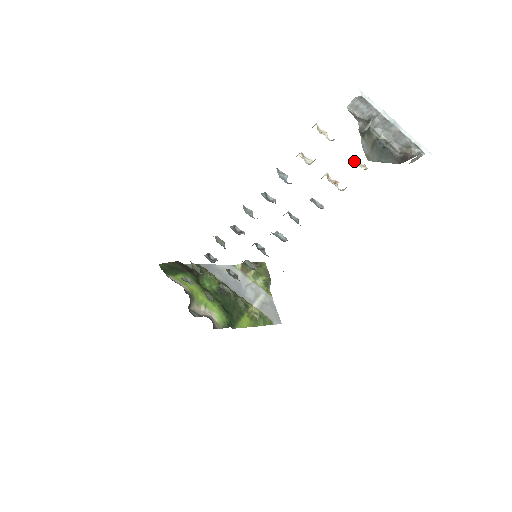
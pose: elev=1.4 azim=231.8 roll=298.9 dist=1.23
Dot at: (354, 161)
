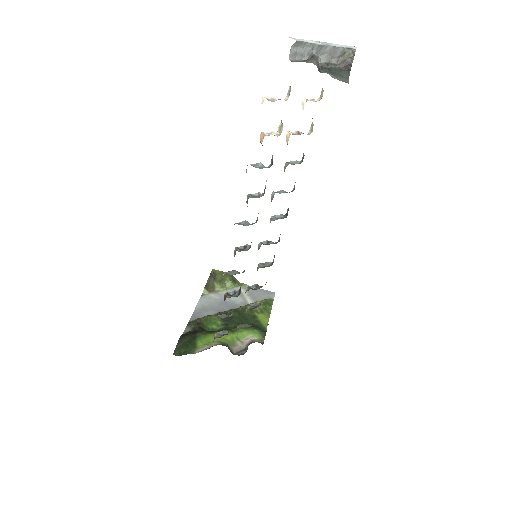
Dot at: occluded
